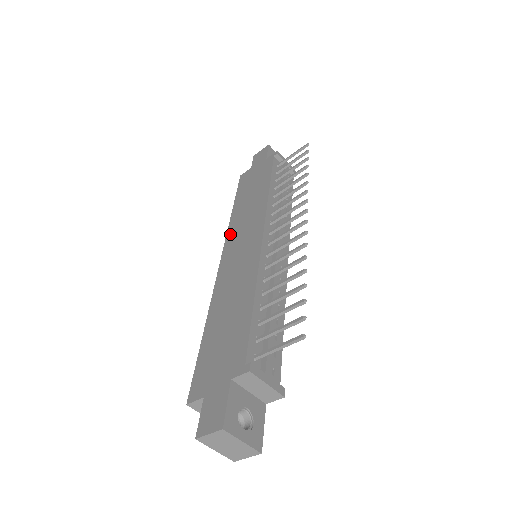
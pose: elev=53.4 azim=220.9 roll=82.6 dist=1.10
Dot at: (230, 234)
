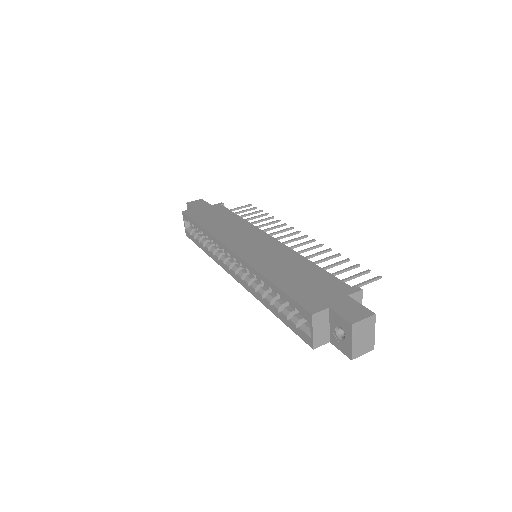
Dot at: (223, 238)
